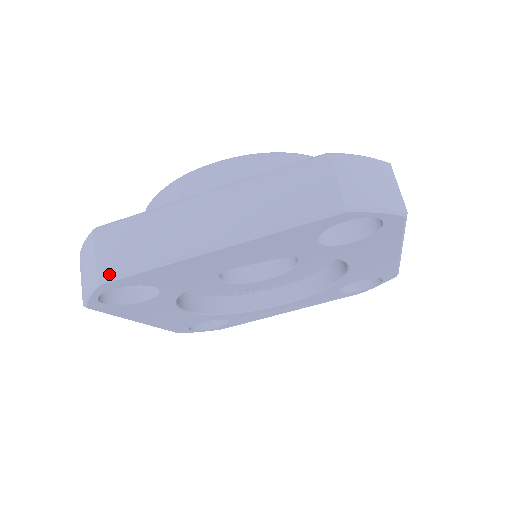
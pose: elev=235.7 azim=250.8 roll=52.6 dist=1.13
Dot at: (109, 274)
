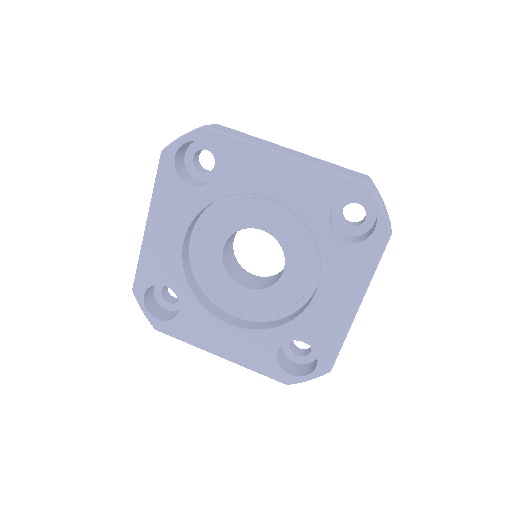
Dot at: (214, 128)
